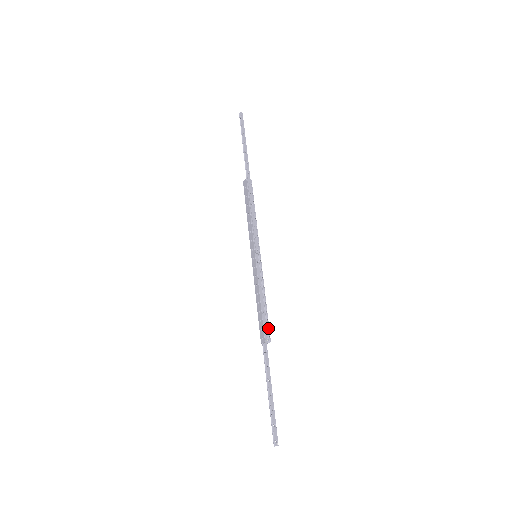
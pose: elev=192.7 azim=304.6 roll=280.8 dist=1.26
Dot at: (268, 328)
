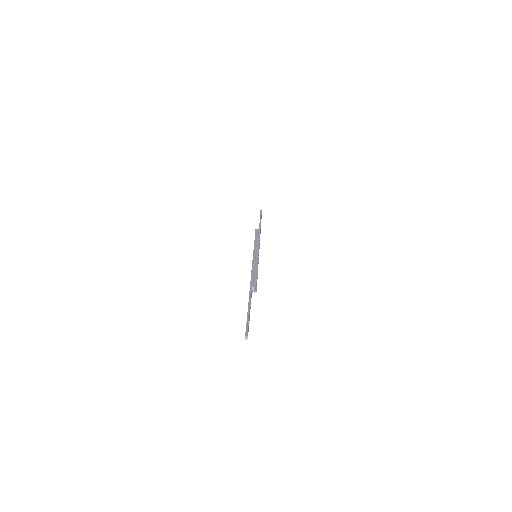
Dot at: (256, 286)
